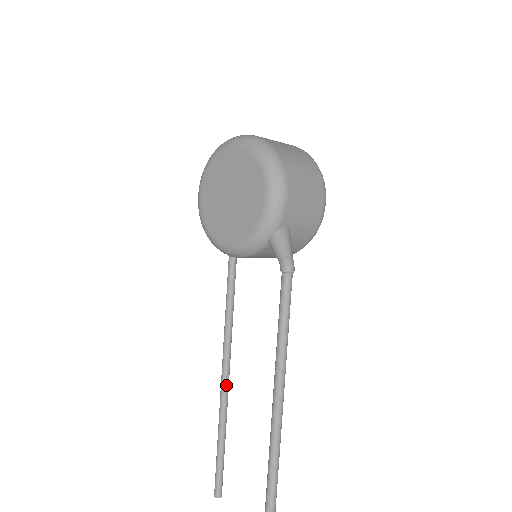
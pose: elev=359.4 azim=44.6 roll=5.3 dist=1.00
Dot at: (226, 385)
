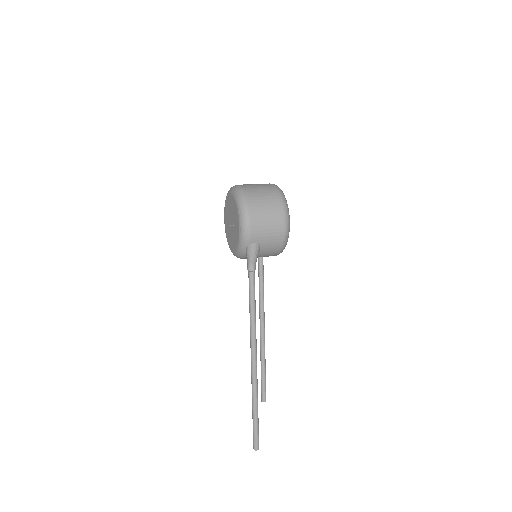
Dot at: (262, 333)
